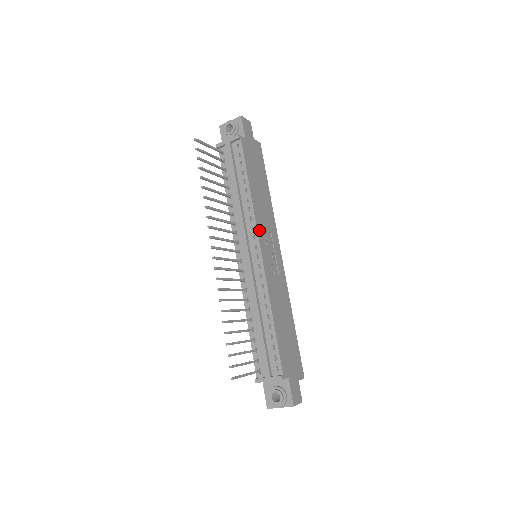
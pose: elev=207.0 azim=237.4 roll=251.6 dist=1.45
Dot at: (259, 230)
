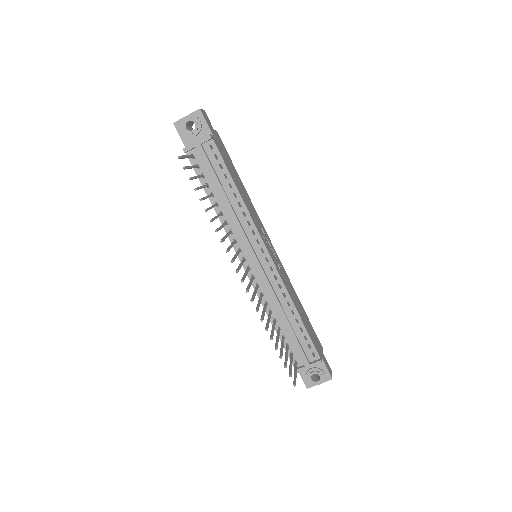
Dot at: (259, 232)
